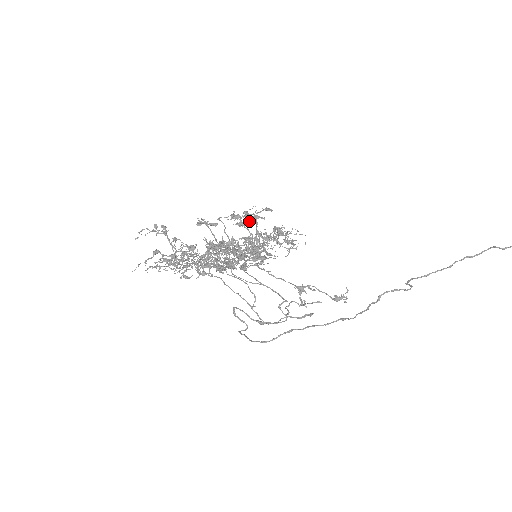
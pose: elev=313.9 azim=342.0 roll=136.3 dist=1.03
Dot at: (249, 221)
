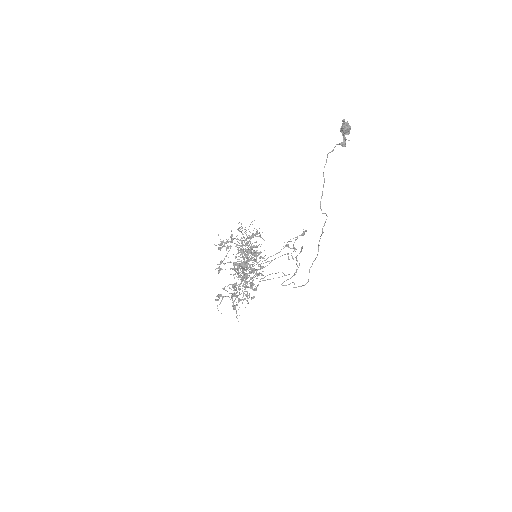
Dot at: (227, 242)
